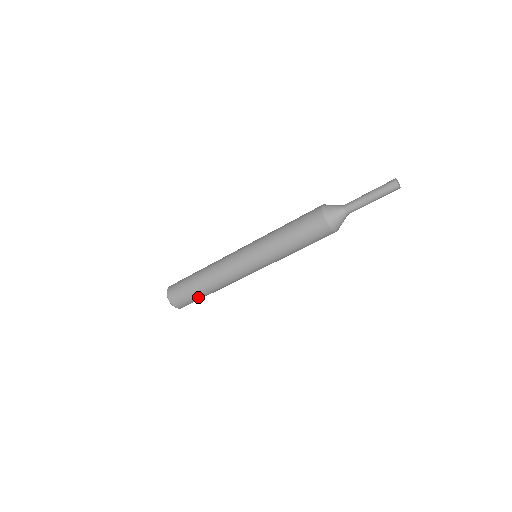
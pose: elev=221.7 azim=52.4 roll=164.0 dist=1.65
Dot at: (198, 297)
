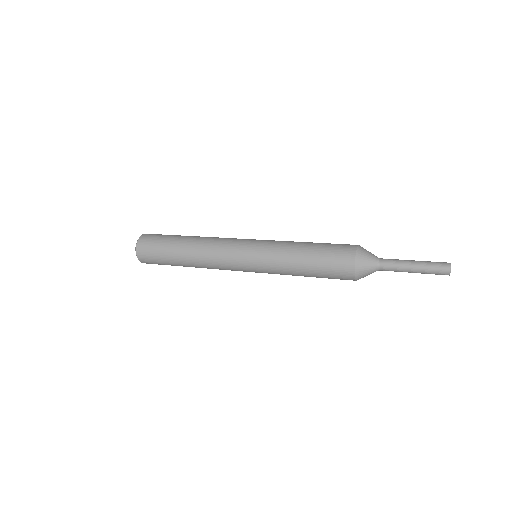
Dot at: occluded
